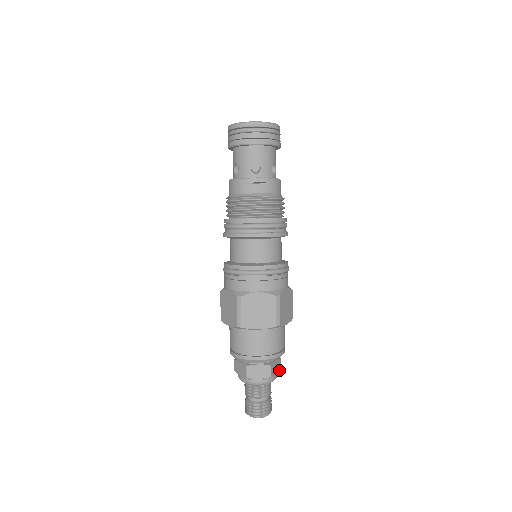
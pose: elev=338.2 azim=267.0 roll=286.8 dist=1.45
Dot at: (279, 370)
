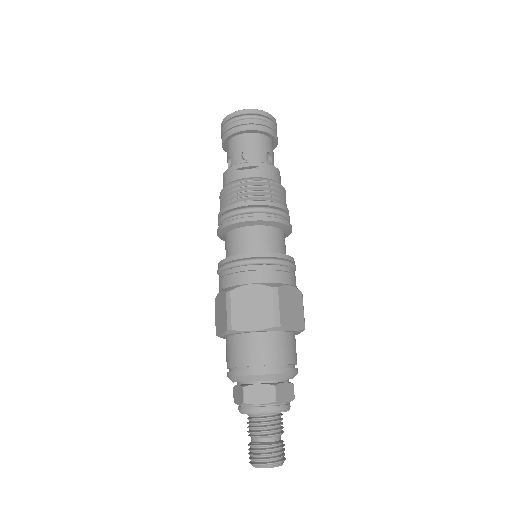
Dot at: (291, 399)
